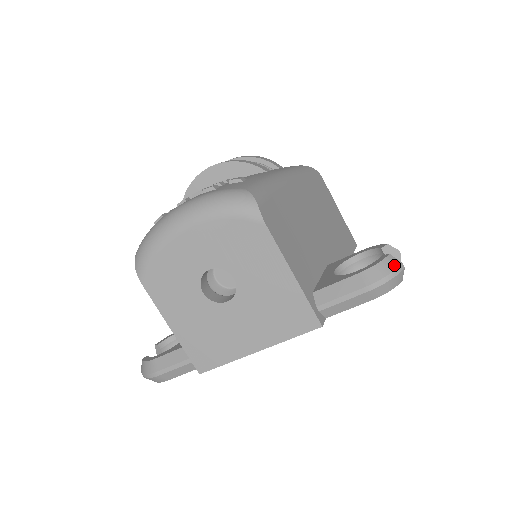
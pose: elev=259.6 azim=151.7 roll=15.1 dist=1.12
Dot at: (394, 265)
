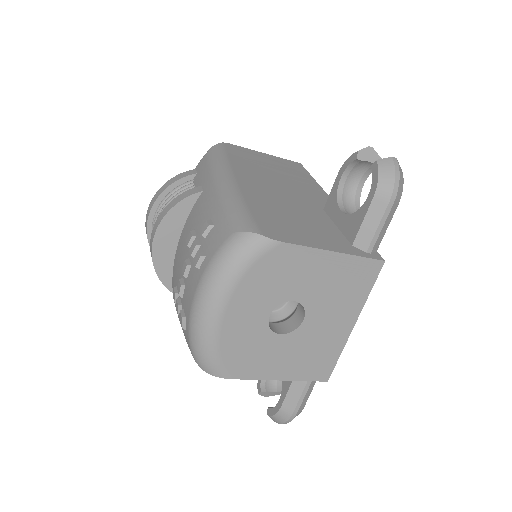
Dot at: (390, 165)
